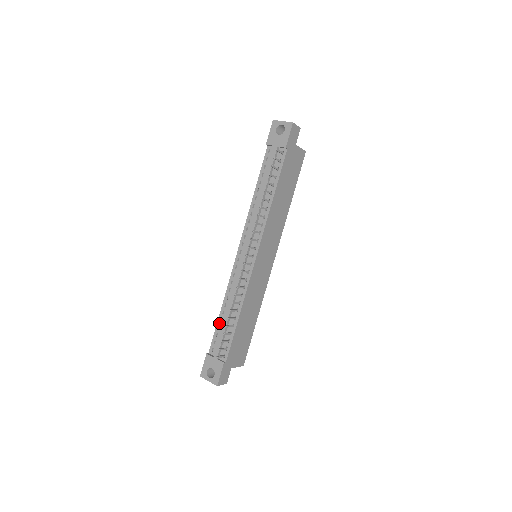
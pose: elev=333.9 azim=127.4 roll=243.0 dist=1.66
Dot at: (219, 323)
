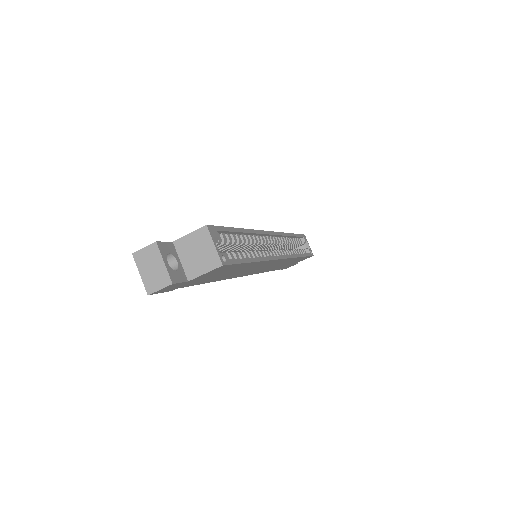
Dot at: occluded
